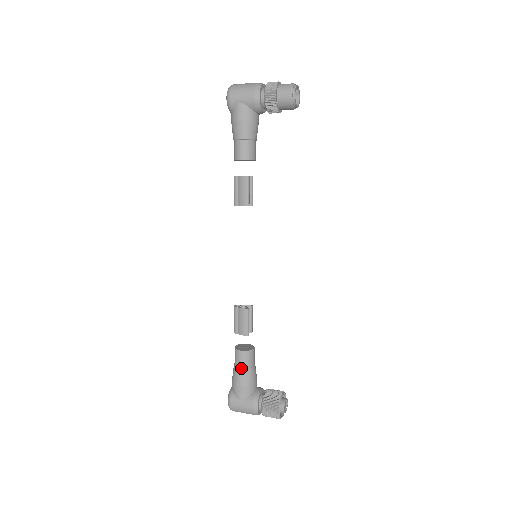
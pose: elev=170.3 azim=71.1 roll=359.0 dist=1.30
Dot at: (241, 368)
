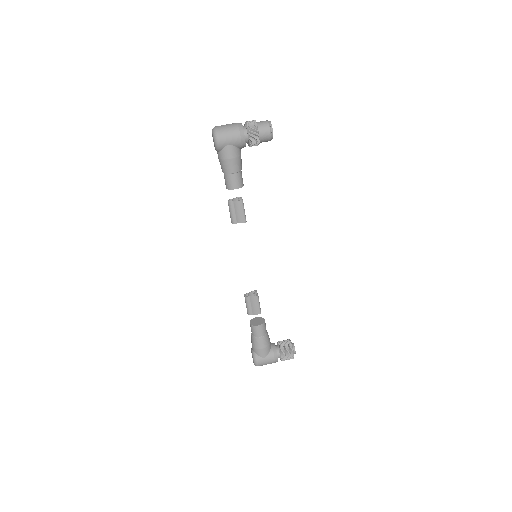
Dot at: (261, 337)
